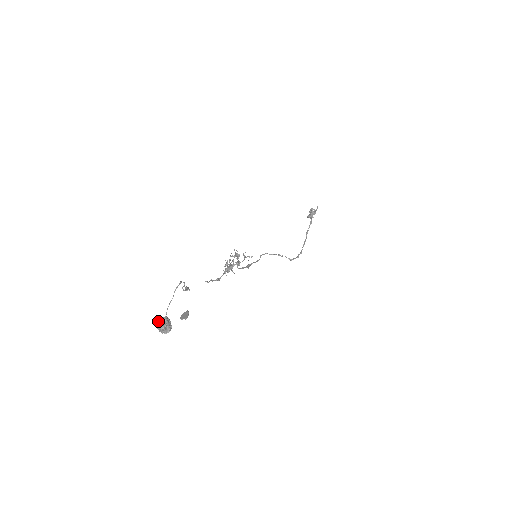
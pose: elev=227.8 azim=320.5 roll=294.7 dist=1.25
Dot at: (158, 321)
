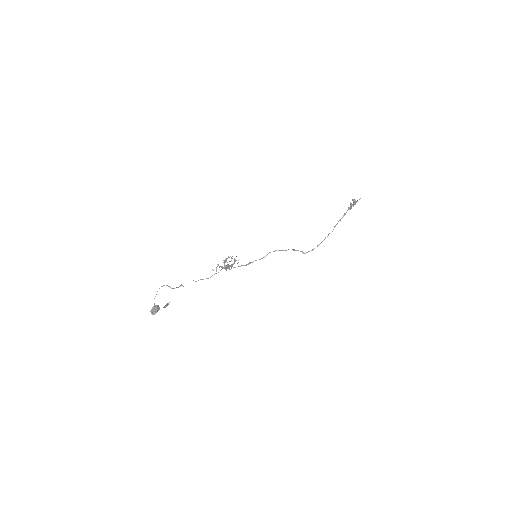
Dot at: (152, 307)
